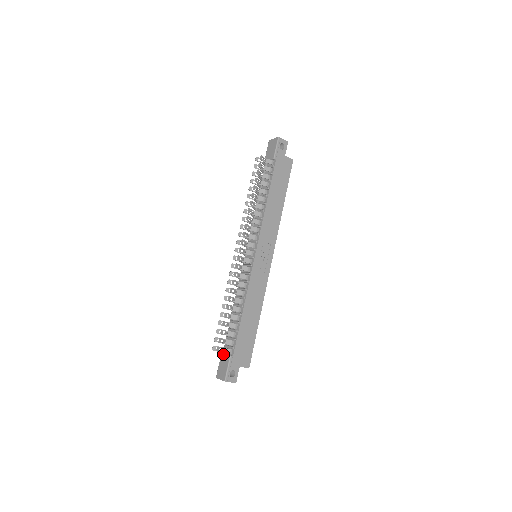
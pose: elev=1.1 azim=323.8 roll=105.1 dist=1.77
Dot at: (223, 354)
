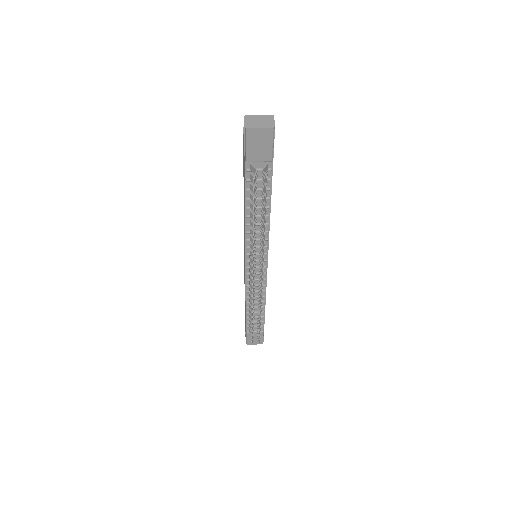
Dot at: occluded
